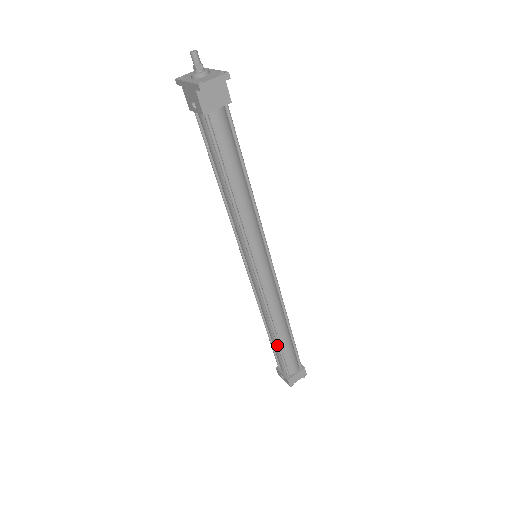
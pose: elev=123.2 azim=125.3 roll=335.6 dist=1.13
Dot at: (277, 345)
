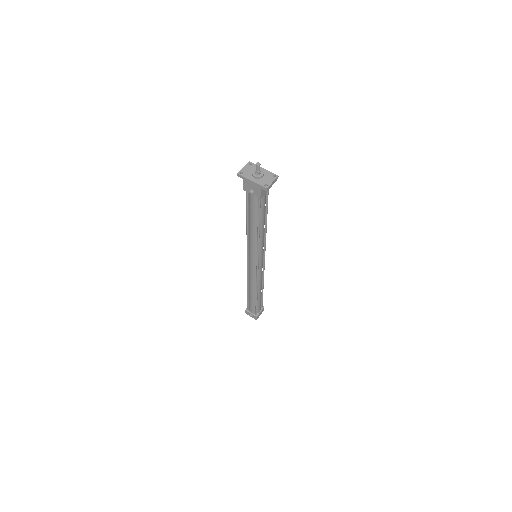
Dot at: (256, 300)
